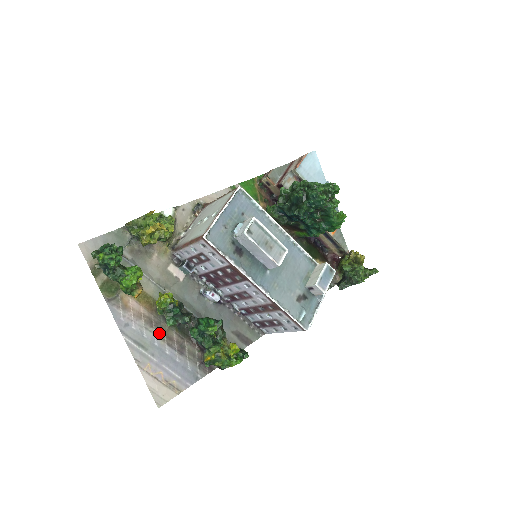
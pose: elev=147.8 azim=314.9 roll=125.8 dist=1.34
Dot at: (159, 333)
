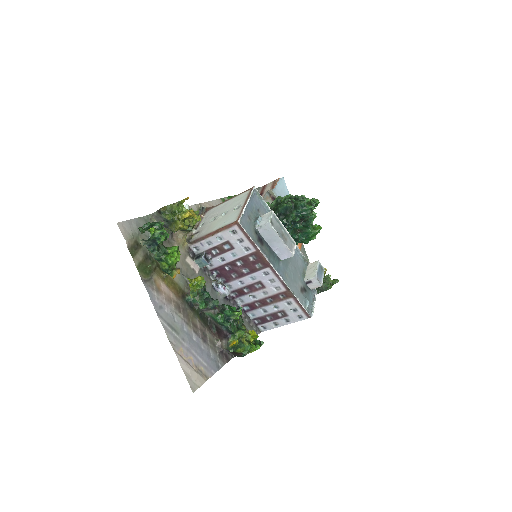
Dot at: (186, 319)
